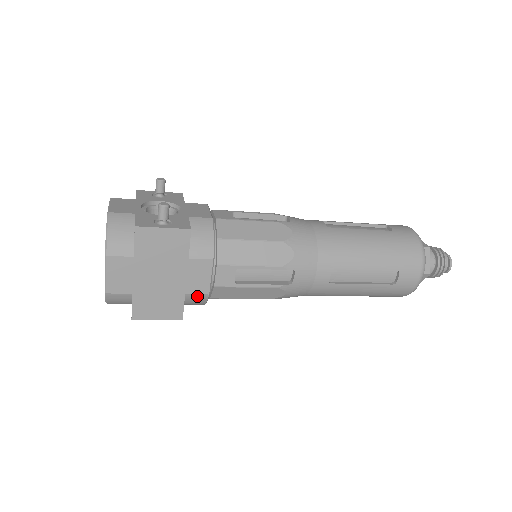
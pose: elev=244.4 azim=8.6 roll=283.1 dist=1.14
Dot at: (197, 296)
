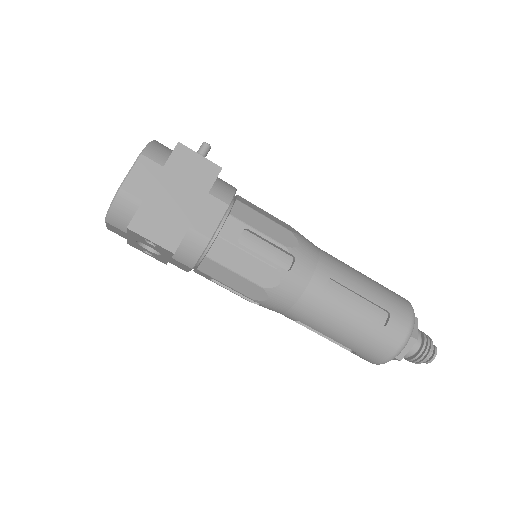
Dot at: (199, 236)
